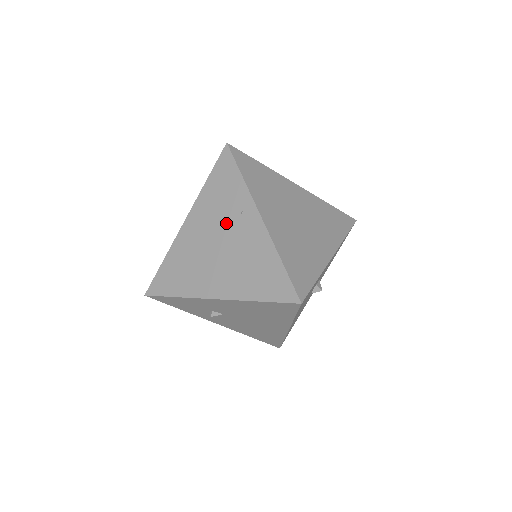
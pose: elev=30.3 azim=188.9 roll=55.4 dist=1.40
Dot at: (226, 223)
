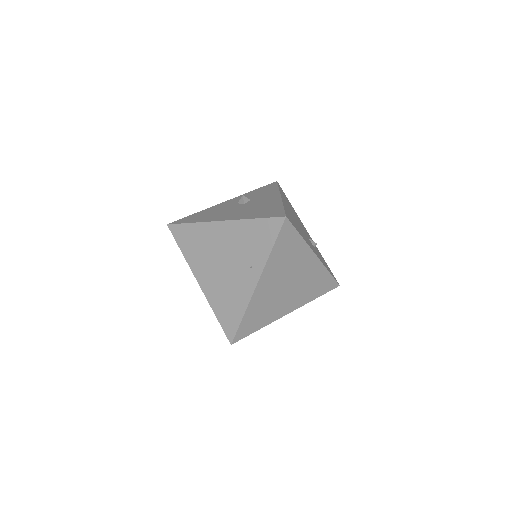
Dot at: (239, 259)
